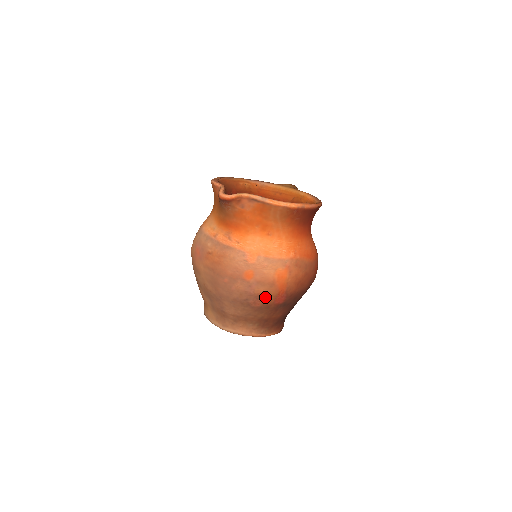
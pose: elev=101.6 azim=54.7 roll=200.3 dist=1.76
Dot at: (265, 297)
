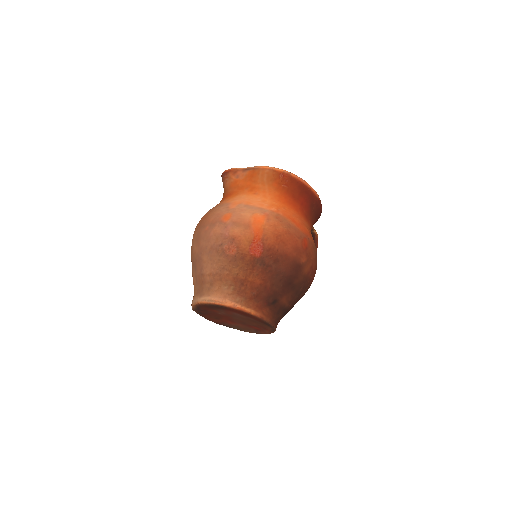
Dot at: (239, 241)
